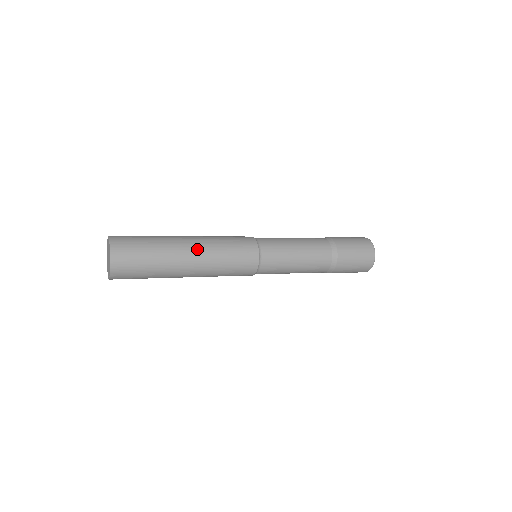
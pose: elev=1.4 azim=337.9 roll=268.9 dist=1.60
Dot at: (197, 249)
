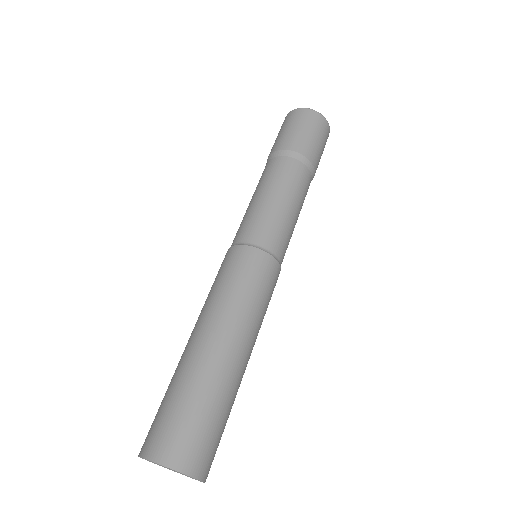
Dot at: (243, 342)
